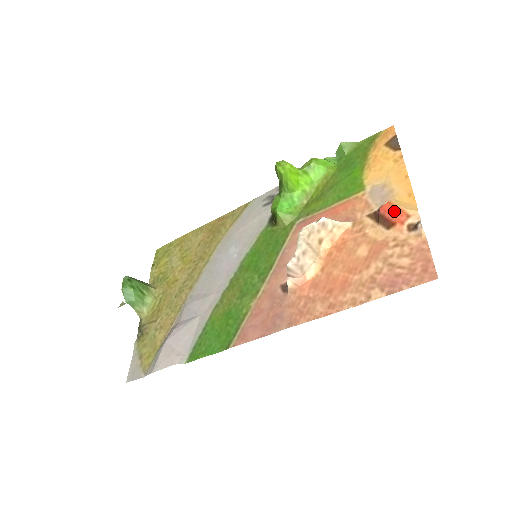
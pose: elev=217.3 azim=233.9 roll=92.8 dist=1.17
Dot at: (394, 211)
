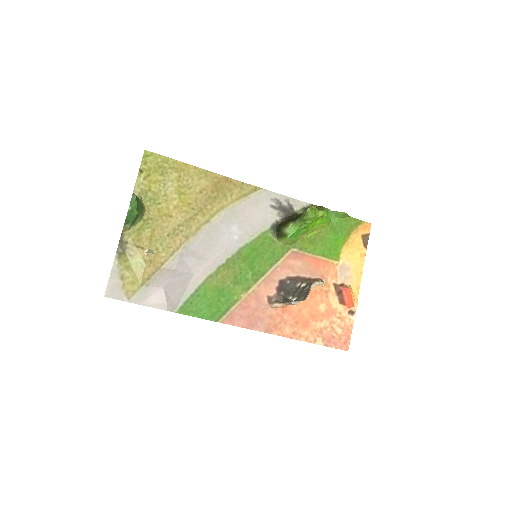
Dot at: (350, 299)
